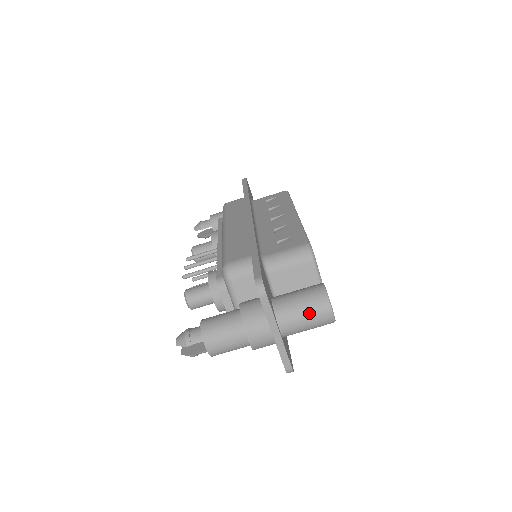
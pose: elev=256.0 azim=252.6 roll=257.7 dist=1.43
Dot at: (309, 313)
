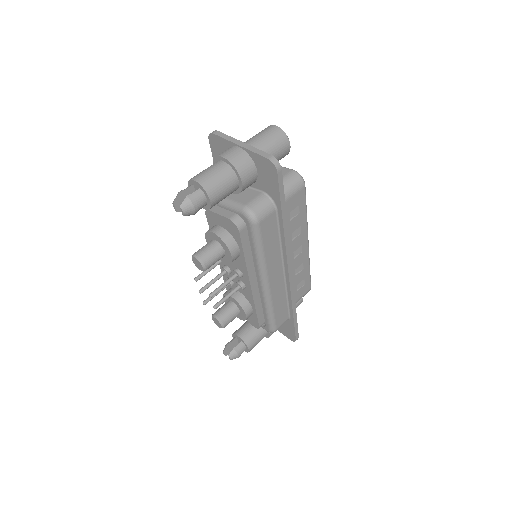
Dot at: (259, 133)
